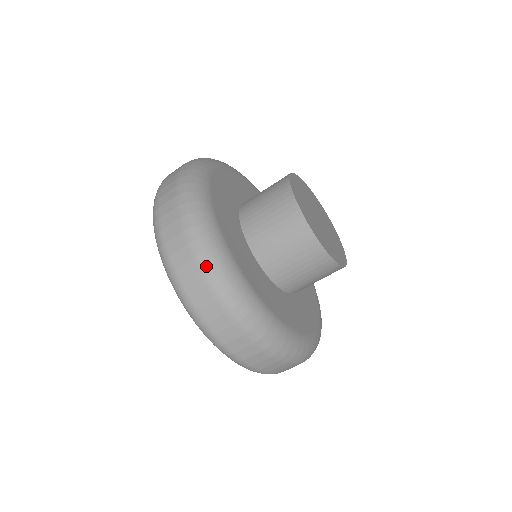
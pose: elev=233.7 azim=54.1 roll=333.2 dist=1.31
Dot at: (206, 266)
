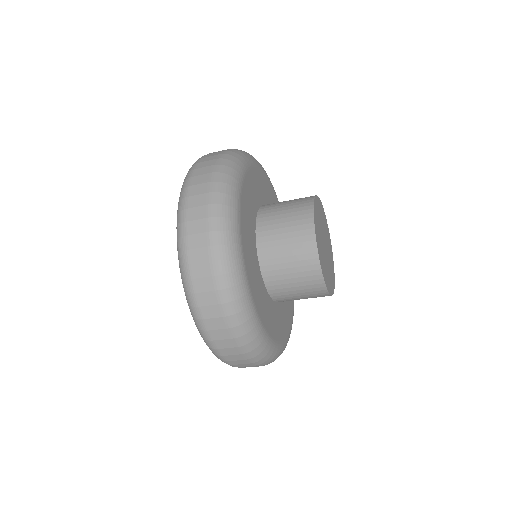
Dot at: (216, 243)
